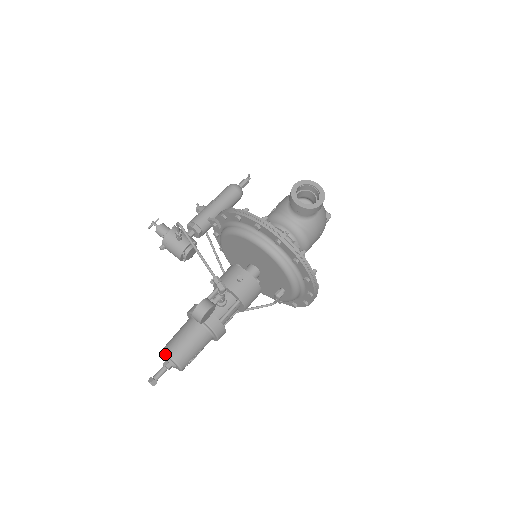
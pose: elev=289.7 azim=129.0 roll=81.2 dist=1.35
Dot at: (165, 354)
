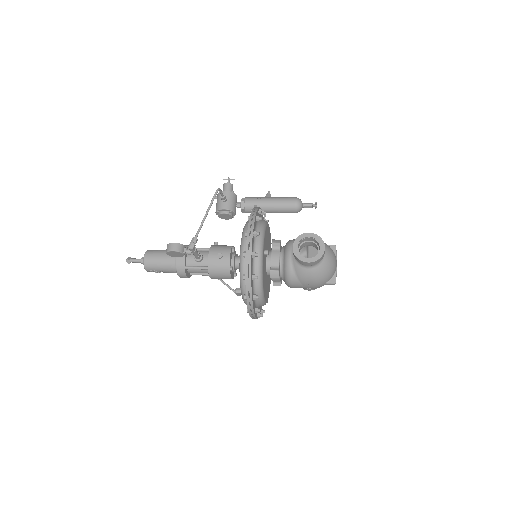
Dot at: (145, 253)
